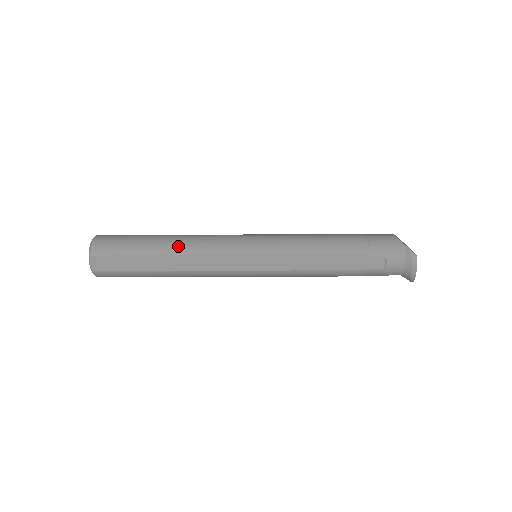
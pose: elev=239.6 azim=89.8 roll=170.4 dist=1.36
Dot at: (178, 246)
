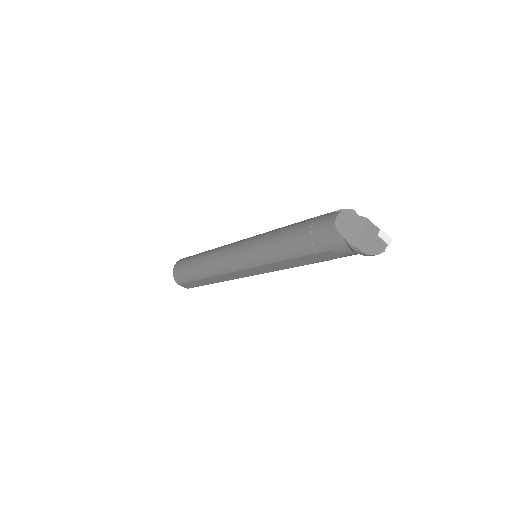
Dot at: (206, 271)
